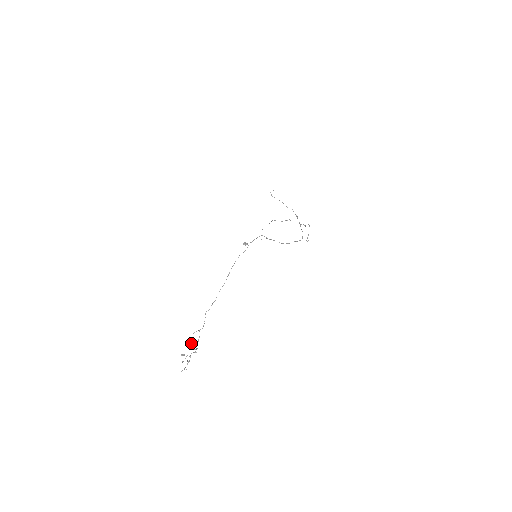
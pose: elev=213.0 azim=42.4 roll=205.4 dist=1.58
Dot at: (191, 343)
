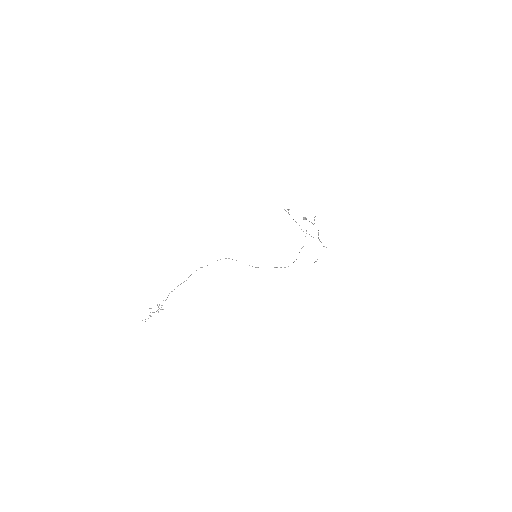
Dot at: (157, 305)
